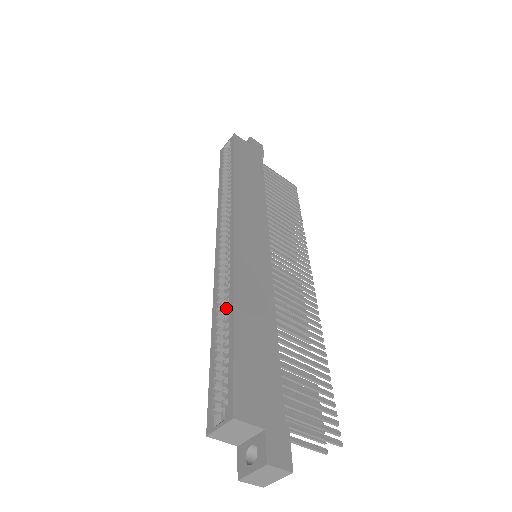
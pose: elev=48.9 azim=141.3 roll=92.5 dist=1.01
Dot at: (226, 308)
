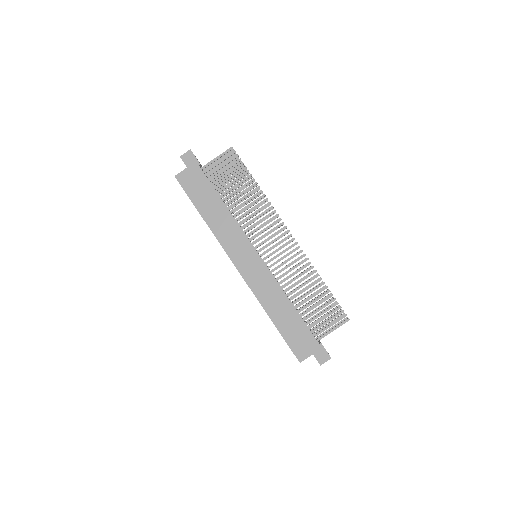
Dot at: occluded
